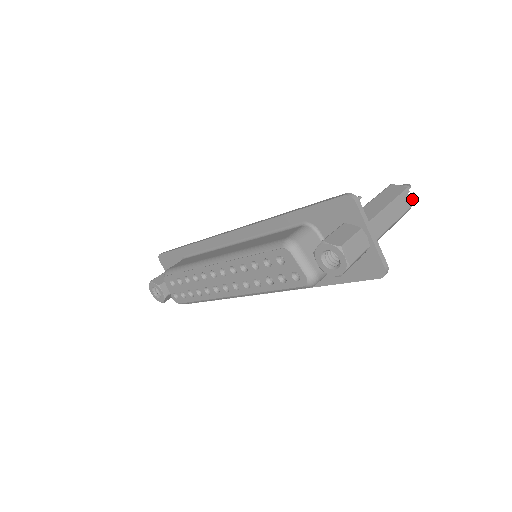
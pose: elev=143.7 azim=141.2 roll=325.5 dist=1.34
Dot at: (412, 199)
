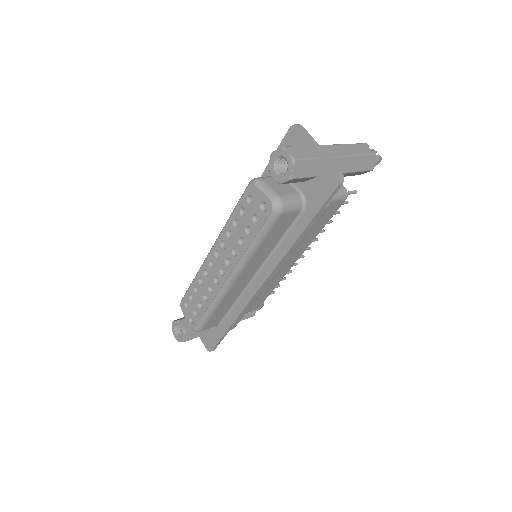
Dot at: (373, 151)
